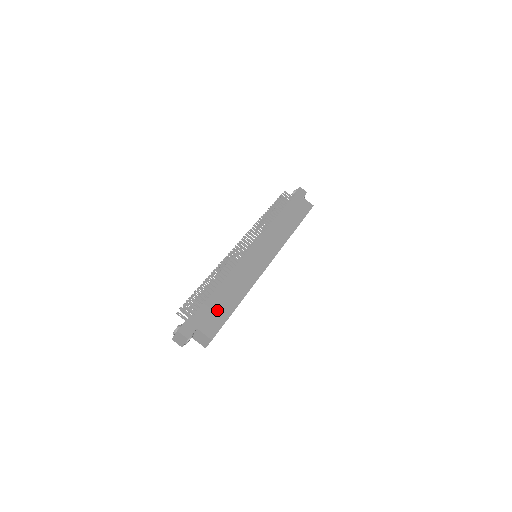
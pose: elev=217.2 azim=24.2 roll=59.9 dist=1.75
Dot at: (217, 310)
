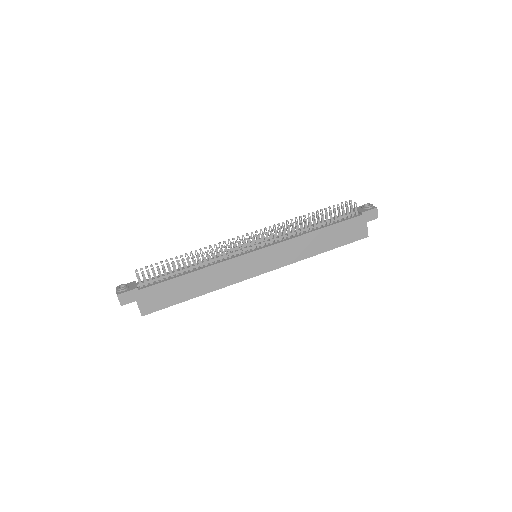
Dot at: (167, 294)
